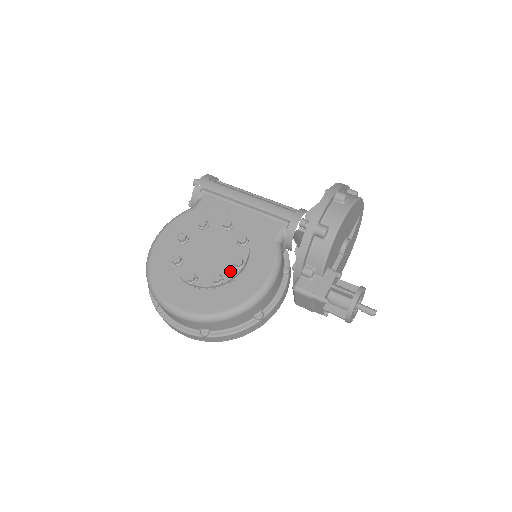
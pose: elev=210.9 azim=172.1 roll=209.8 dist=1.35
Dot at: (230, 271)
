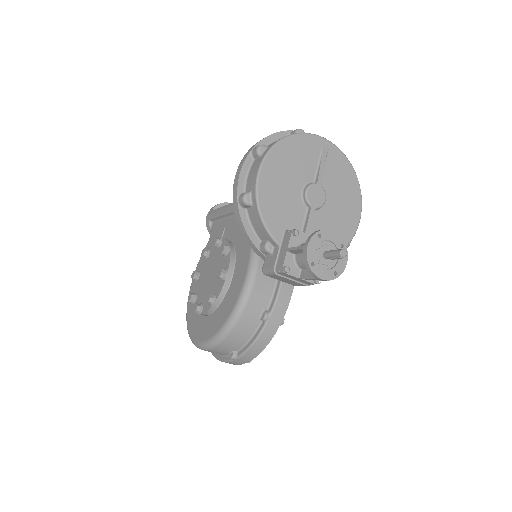
Dot at: (219, 286)
